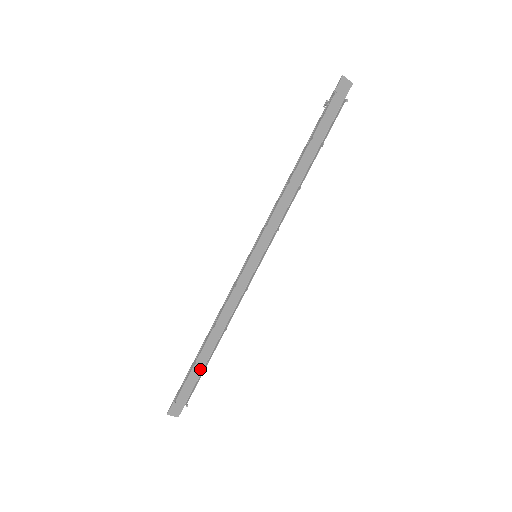
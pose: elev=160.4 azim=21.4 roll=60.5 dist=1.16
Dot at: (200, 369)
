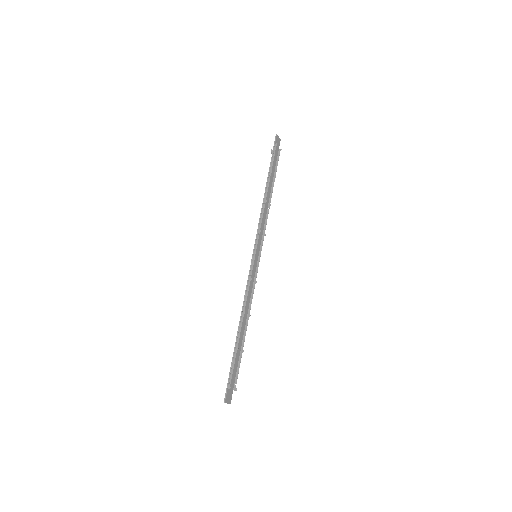
Dot at: (238, 355)
